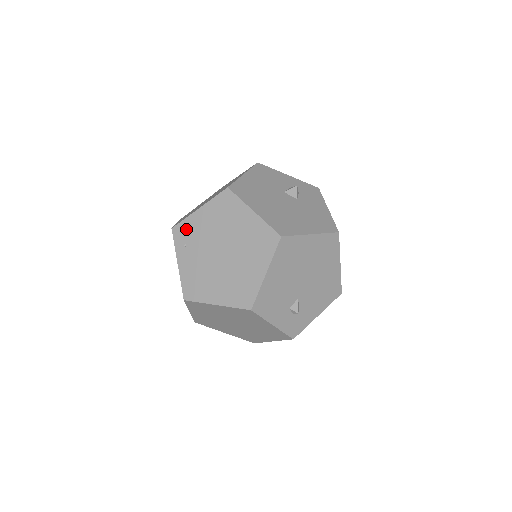
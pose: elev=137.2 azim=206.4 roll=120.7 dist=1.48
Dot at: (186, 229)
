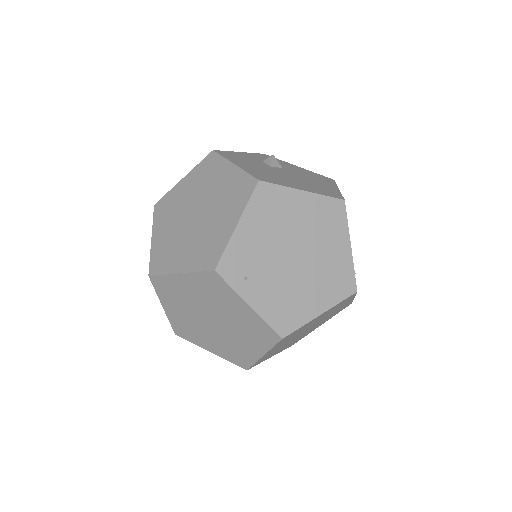
Dot at: (235, 259)
